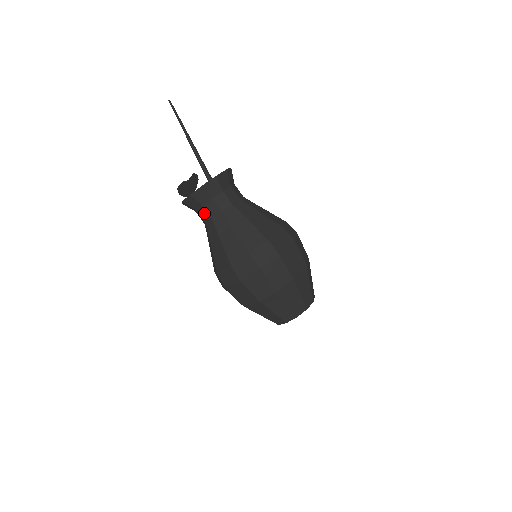
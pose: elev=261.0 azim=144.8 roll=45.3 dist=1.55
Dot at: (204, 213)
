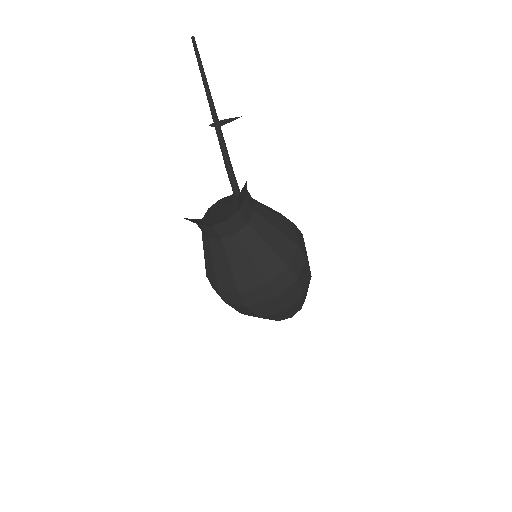
Dot at: occluded
